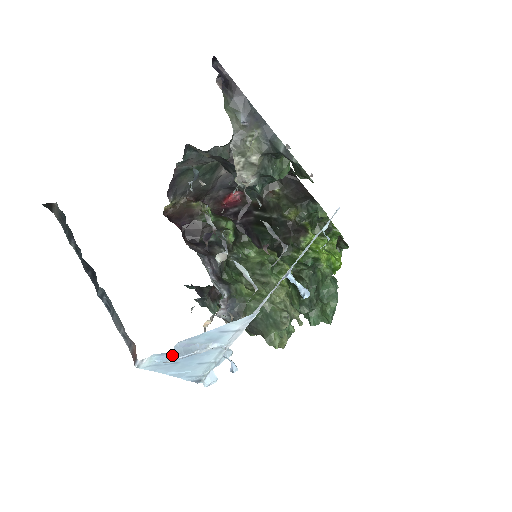
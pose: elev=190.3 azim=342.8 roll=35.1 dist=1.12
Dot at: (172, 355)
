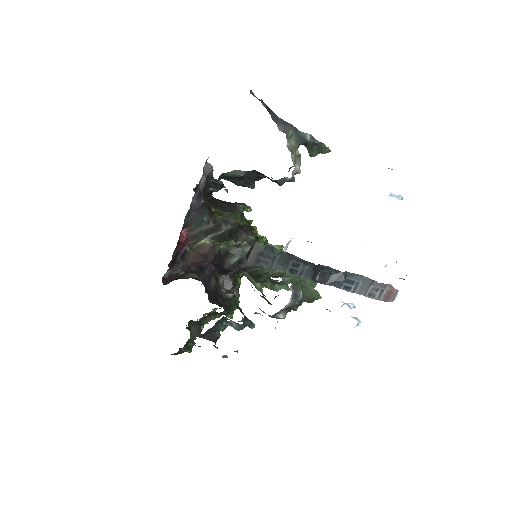
Dot at: occluded
